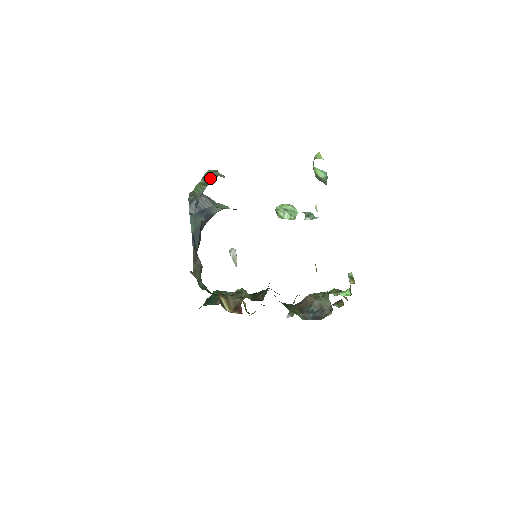
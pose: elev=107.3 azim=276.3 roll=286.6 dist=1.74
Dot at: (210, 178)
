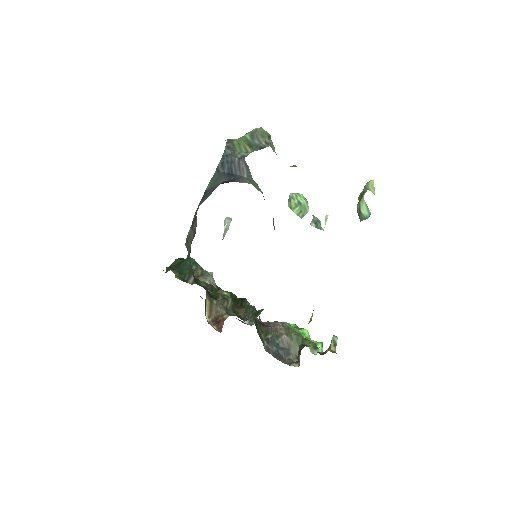
Dot at: (260, 141)
